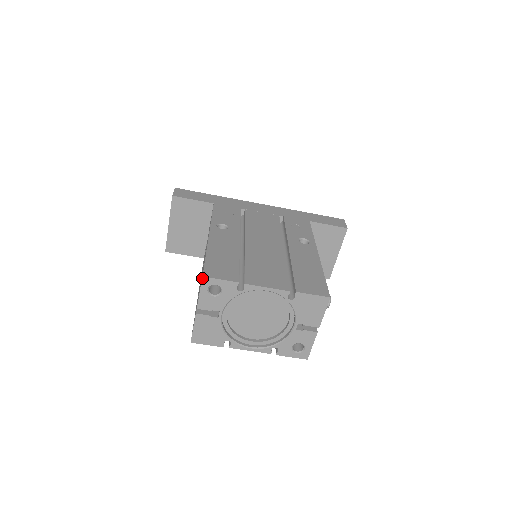
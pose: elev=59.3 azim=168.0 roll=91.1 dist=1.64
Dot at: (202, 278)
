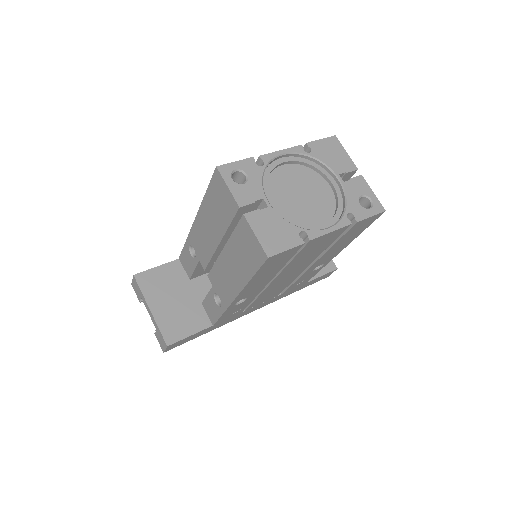
Dot at: (217, 169)
